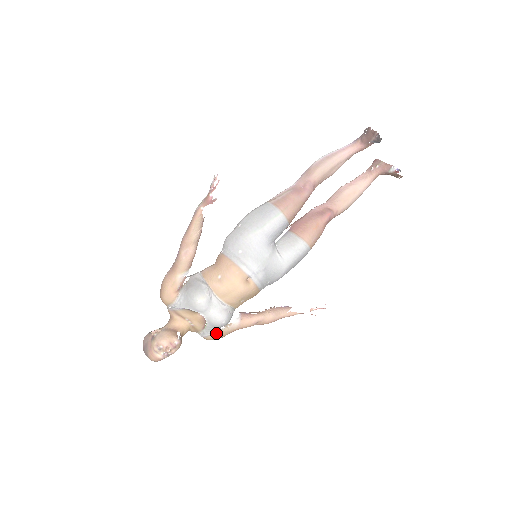
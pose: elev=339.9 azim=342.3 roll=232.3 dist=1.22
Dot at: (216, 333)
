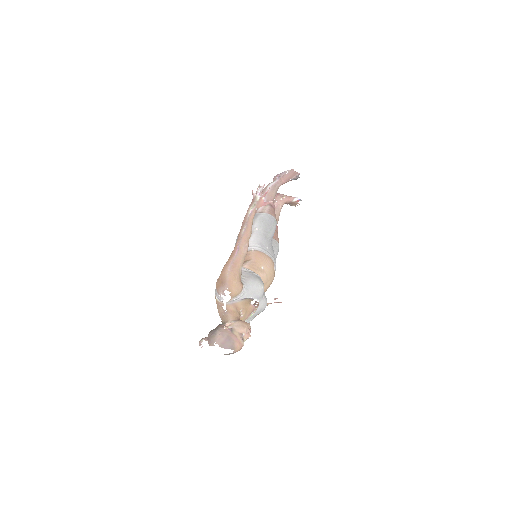
Dot at: occluded
